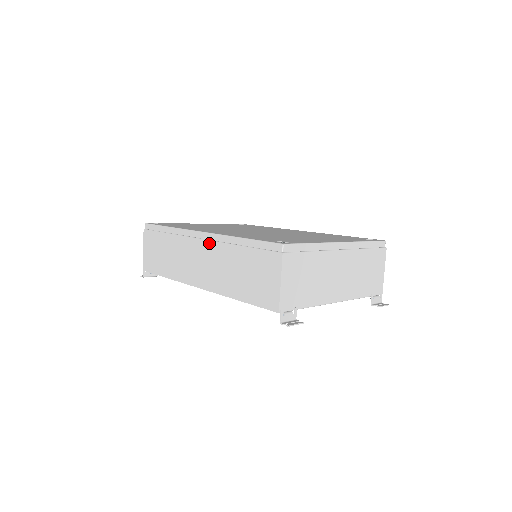
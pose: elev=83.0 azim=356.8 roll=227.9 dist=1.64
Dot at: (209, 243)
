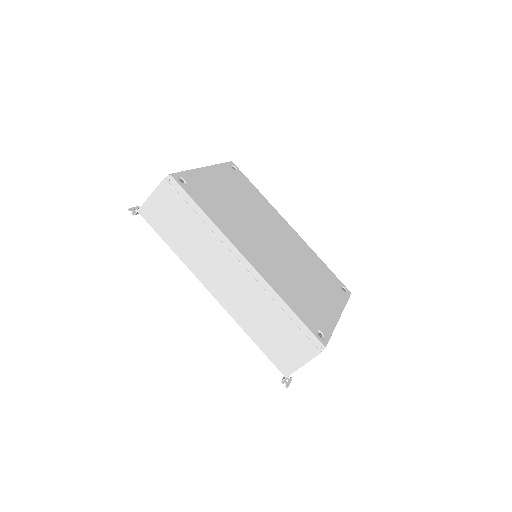
Dot at: (251, 279)
